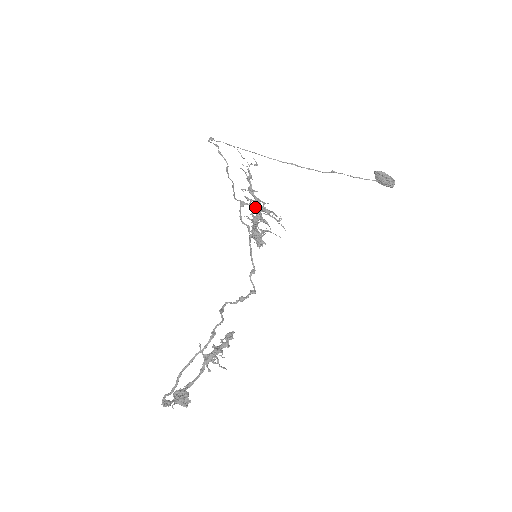
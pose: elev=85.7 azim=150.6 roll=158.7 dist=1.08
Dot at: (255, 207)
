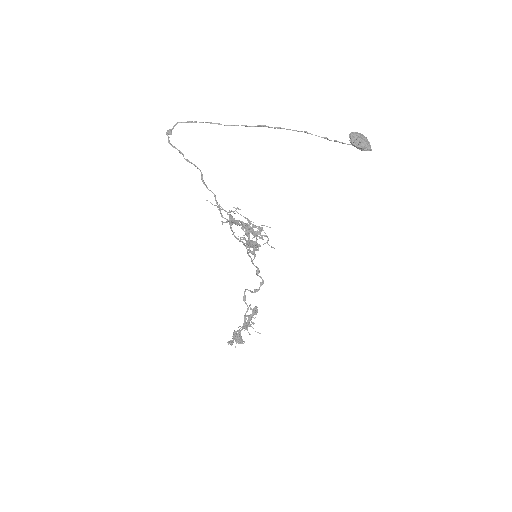
Dot at: occluded
